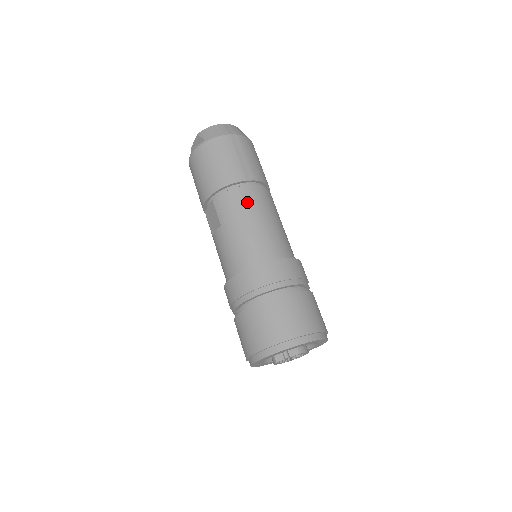
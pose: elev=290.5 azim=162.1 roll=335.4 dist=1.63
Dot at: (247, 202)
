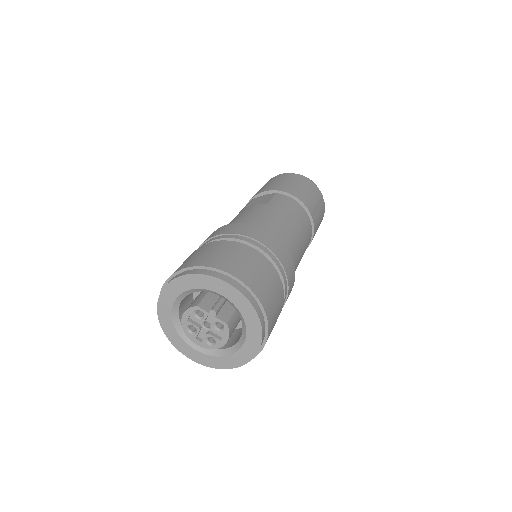
Dot at: (301, 218)
